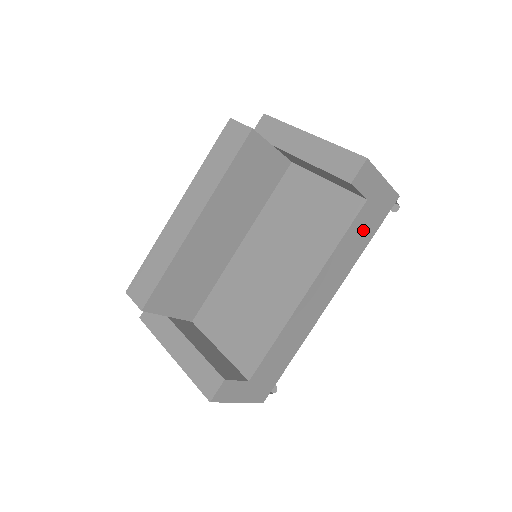
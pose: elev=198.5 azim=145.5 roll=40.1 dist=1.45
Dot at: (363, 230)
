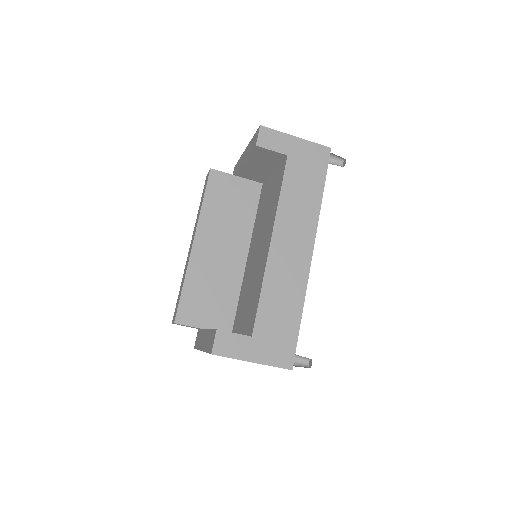
Dot at: (305, 181)
